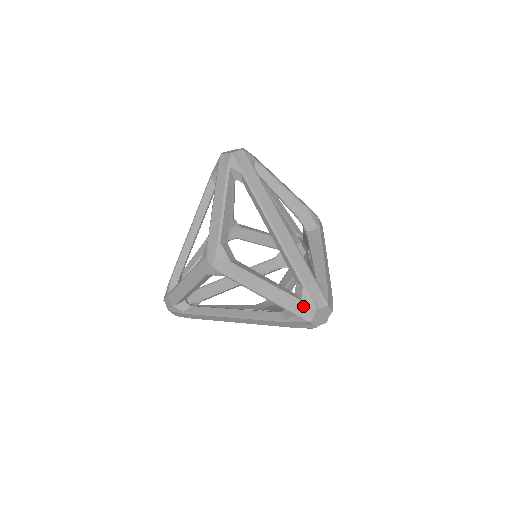
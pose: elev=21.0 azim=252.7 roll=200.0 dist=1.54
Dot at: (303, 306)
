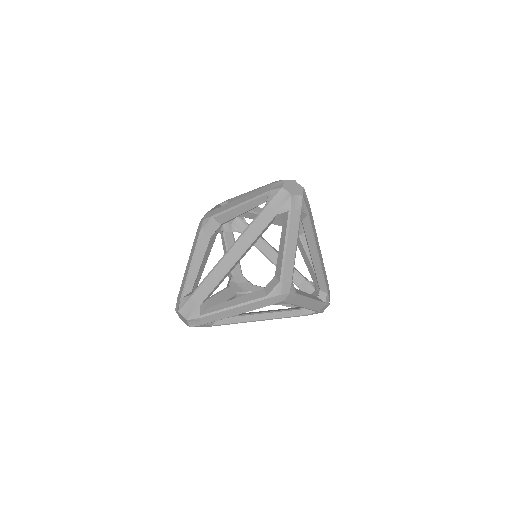
Dot at: (273, 184)
